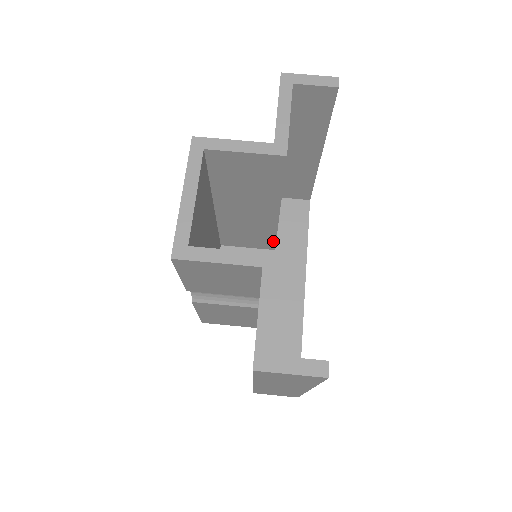
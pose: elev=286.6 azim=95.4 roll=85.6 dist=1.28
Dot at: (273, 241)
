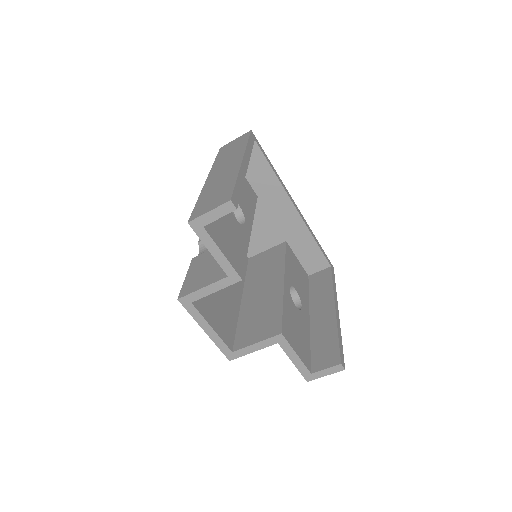
Dot at: occluded
